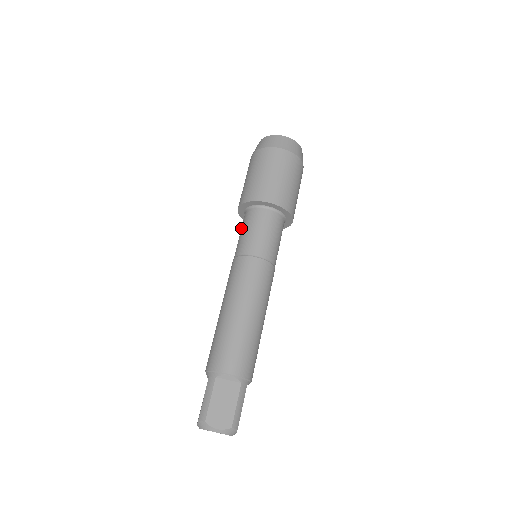
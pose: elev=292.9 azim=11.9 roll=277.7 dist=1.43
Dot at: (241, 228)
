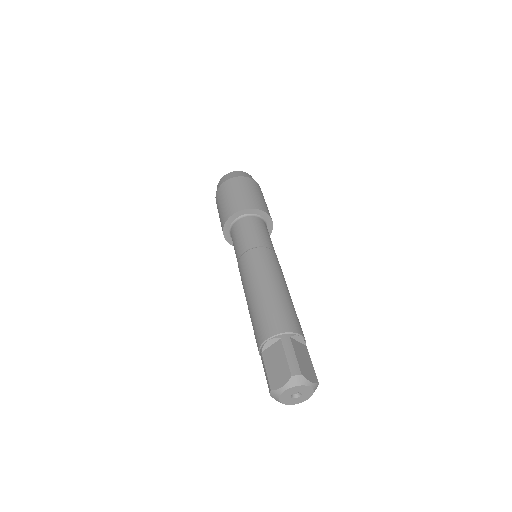
Dot at: (240, 230)
